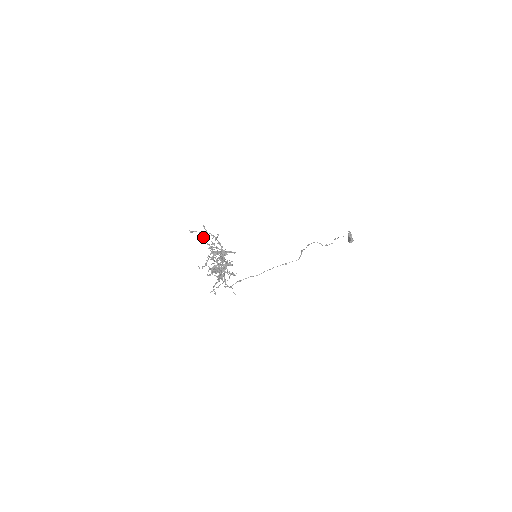
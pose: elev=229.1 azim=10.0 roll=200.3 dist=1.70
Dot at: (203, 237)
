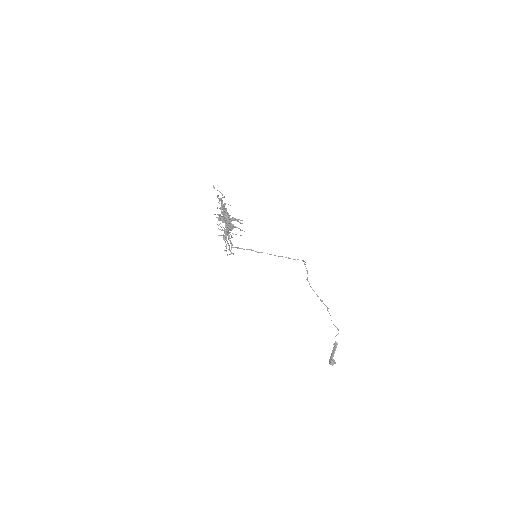
Dot at: occluded
